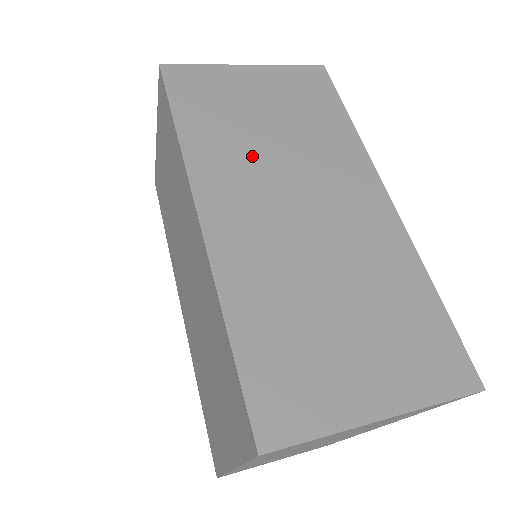
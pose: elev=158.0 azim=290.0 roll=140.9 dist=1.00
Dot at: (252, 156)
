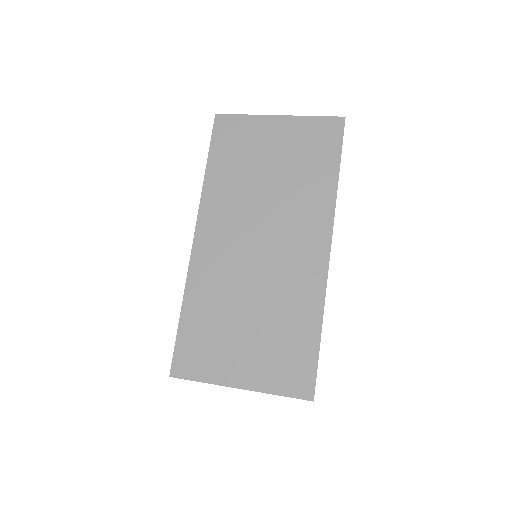
Dot at: (245, 199)
